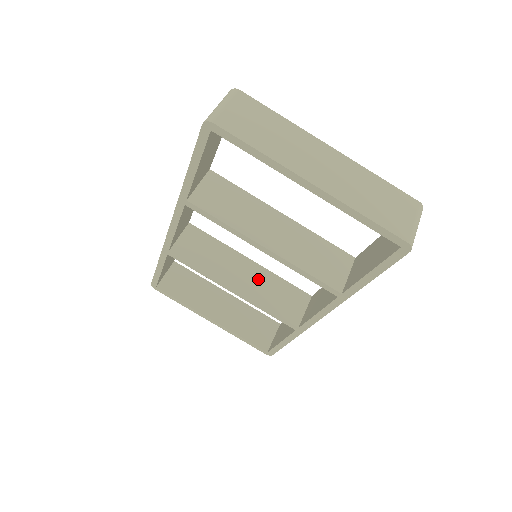
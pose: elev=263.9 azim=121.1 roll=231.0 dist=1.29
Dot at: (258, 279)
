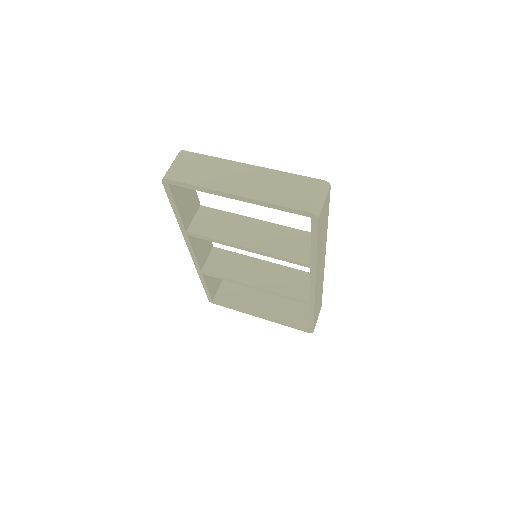
Dot at: (271, 273)
